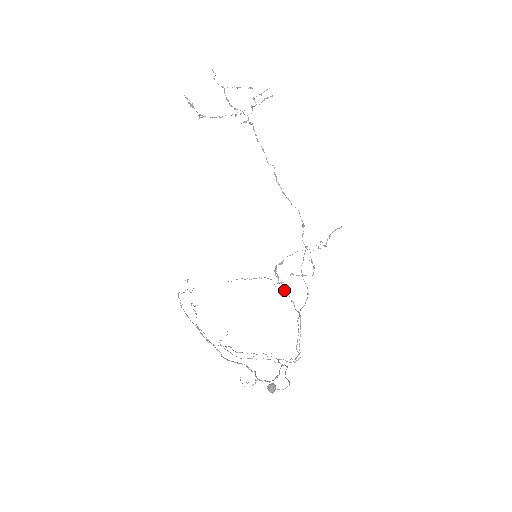
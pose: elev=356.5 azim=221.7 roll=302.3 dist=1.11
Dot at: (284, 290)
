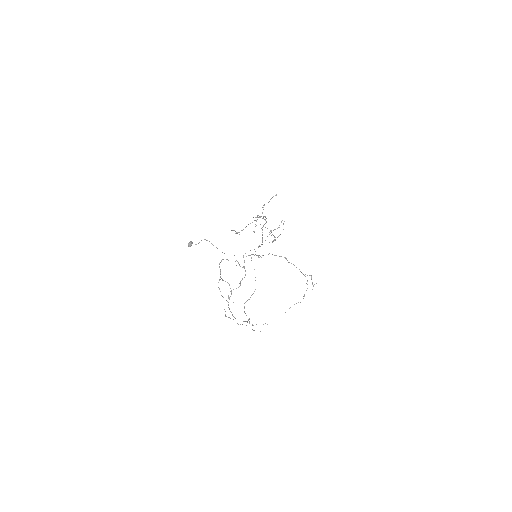
Dot at: occluded
